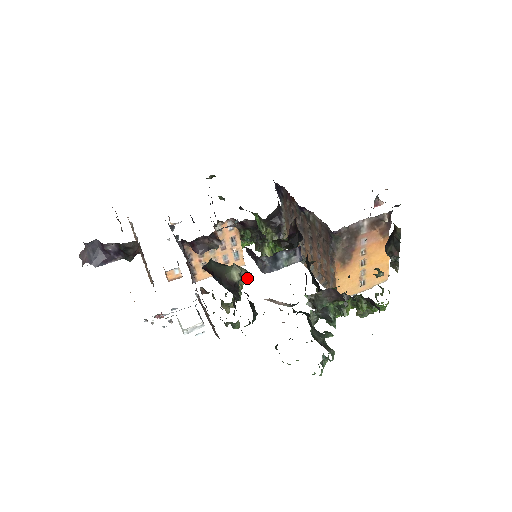
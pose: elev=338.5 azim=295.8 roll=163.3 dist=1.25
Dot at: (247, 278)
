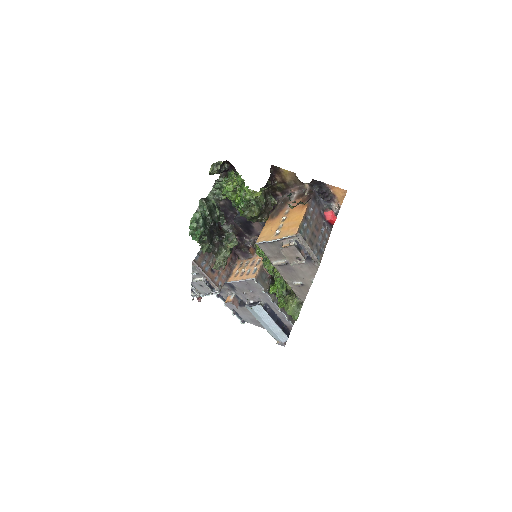
Dot at: (233, 241)
